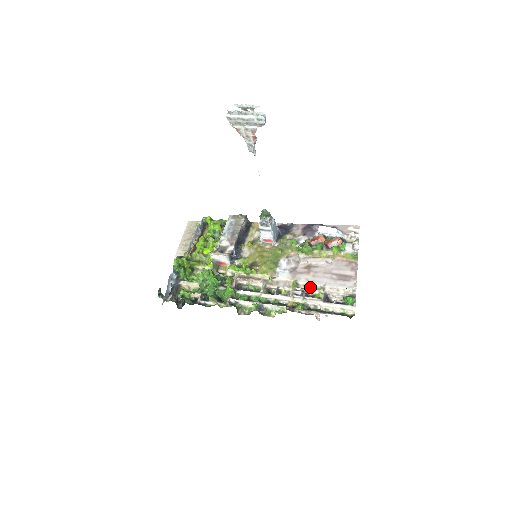
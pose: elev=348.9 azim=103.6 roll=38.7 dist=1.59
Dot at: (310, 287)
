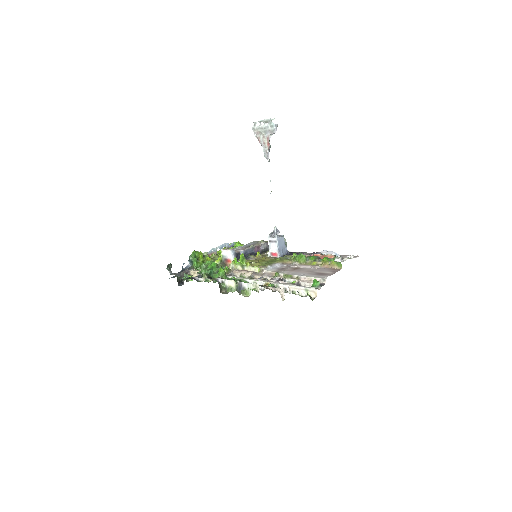
Dot at: (288, 276)
